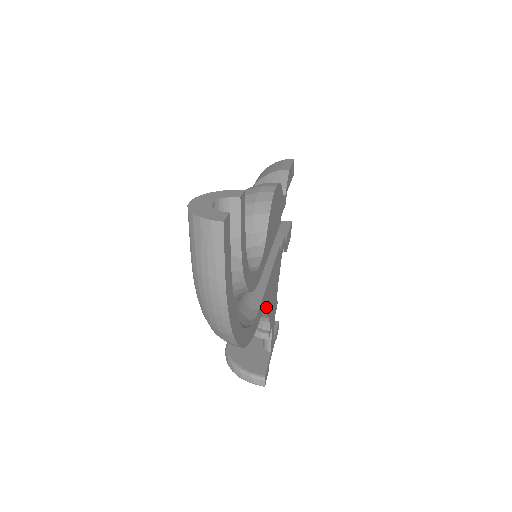
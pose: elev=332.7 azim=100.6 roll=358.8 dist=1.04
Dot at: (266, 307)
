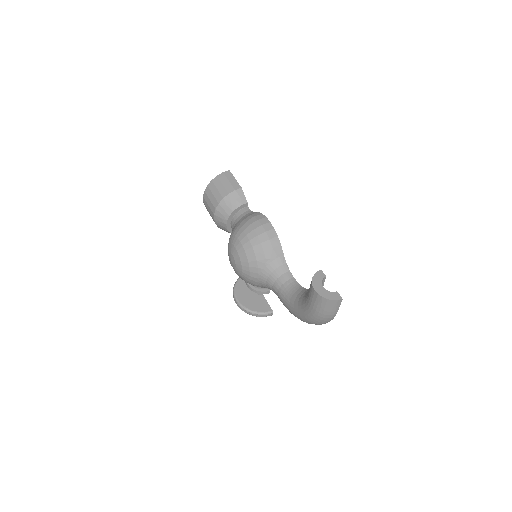
Dot at: occluded
